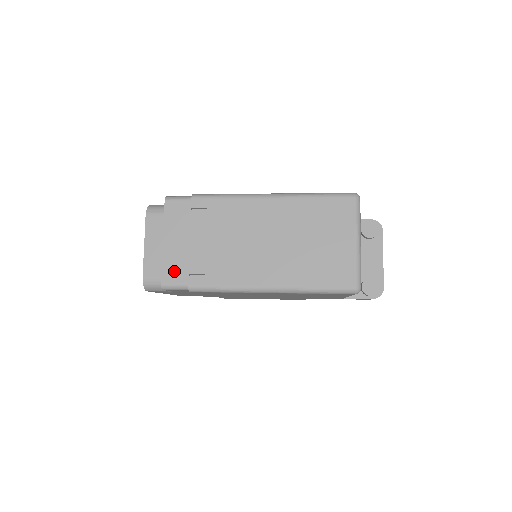
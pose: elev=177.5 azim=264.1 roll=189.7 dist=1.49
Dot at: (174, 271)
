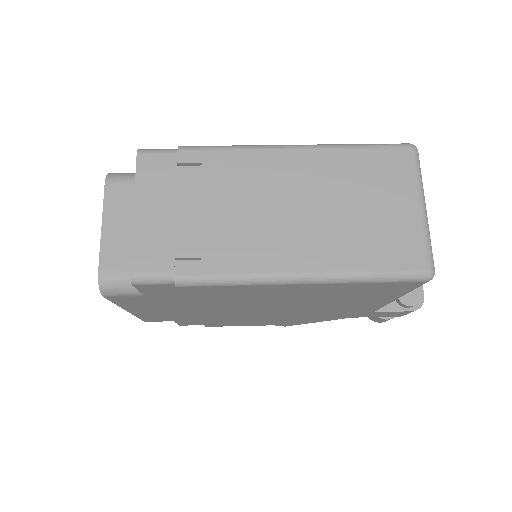
Dot at: (151, 254)
